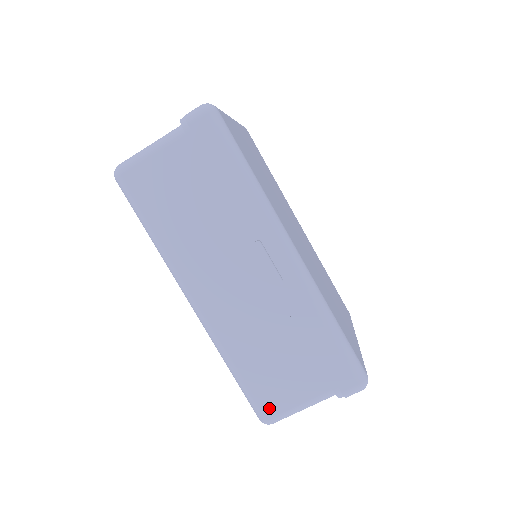
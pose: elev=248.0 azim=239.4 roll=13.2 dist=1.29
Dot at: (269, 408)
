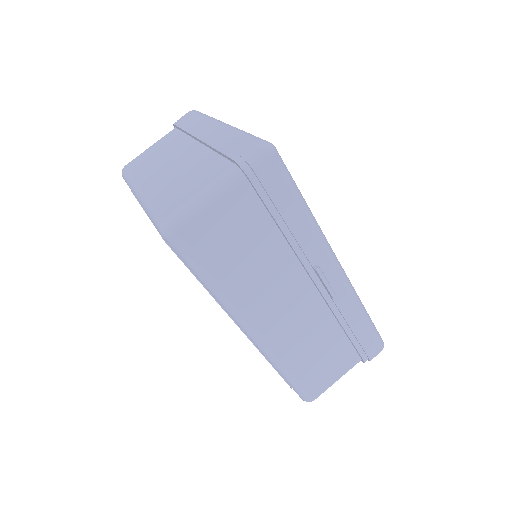
Dot at: (315, 390)
